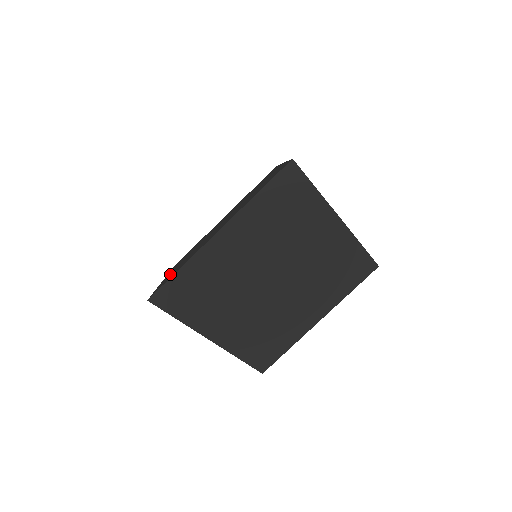
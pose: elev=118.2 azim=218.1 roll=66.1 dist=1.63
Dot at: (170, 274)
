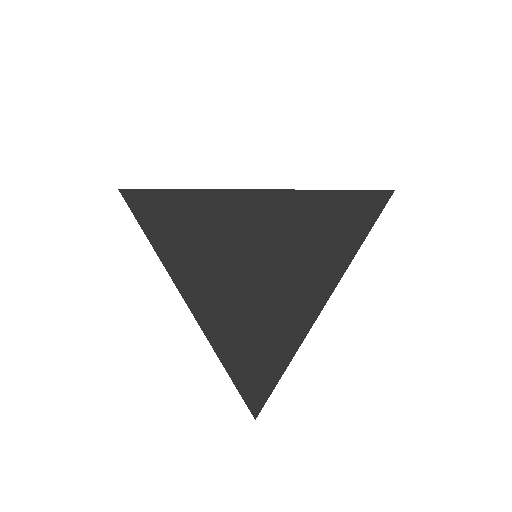
Dot at: occluded
